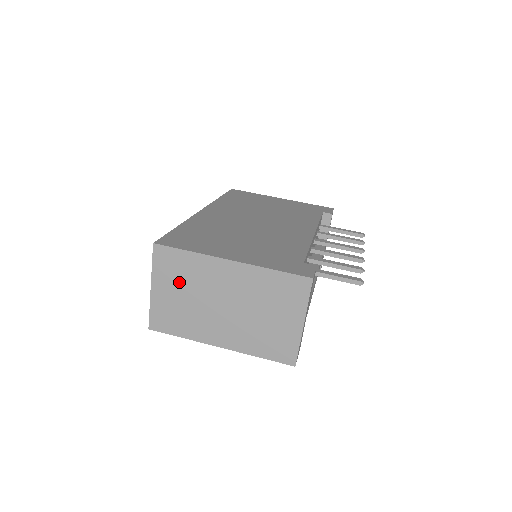
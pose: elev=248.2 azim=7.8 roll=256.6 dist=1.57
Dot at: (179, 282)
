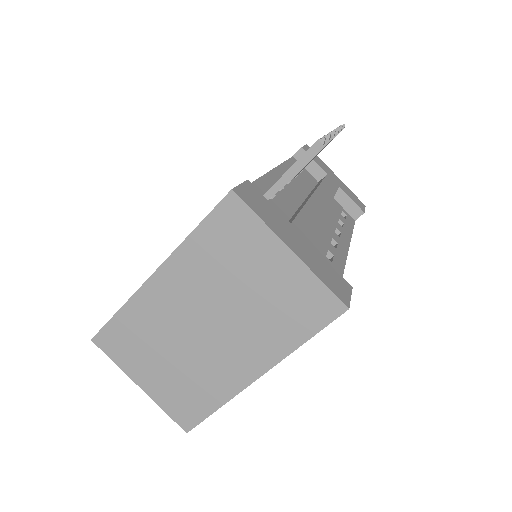
Dot at: (149, 352)
